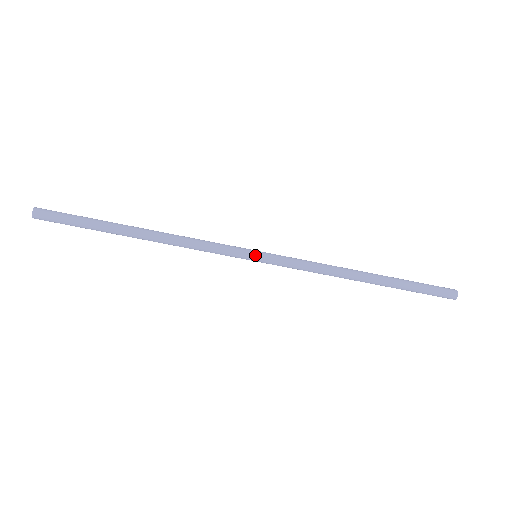
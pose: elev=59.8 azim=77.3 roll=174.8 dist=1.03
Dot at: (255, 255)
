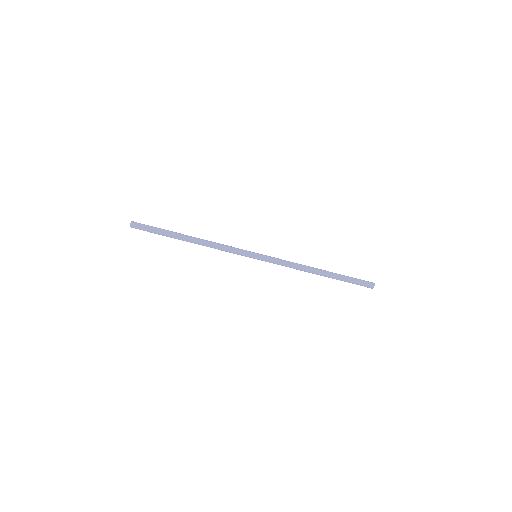
Dot at: (255, 258)
